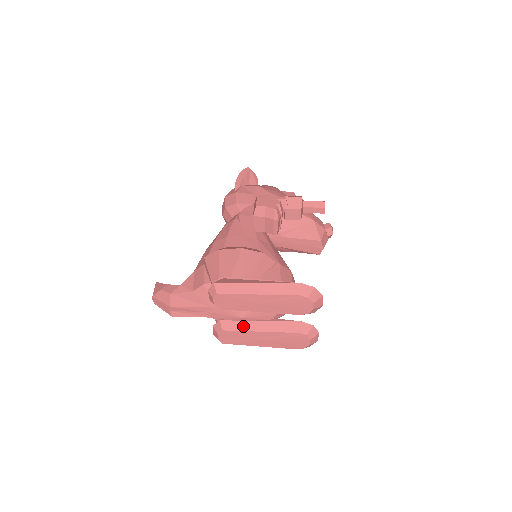
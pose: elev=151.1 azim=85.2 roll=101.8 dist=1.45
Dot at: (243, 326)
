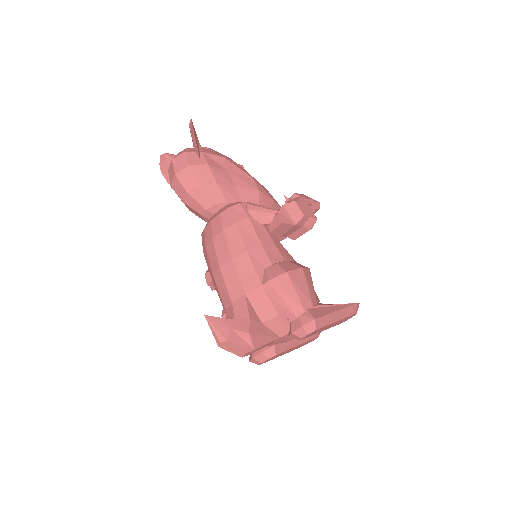
Dot at: (289, 345)
